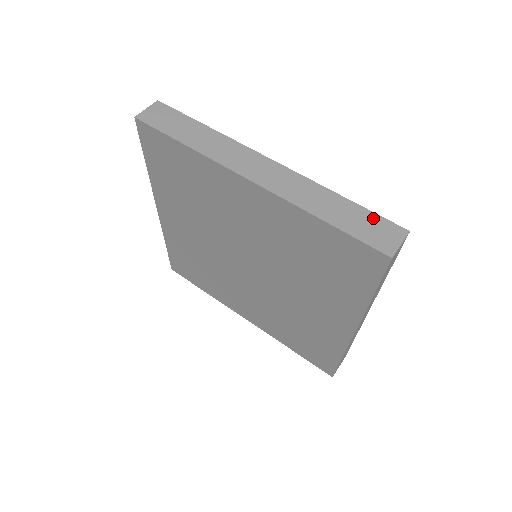
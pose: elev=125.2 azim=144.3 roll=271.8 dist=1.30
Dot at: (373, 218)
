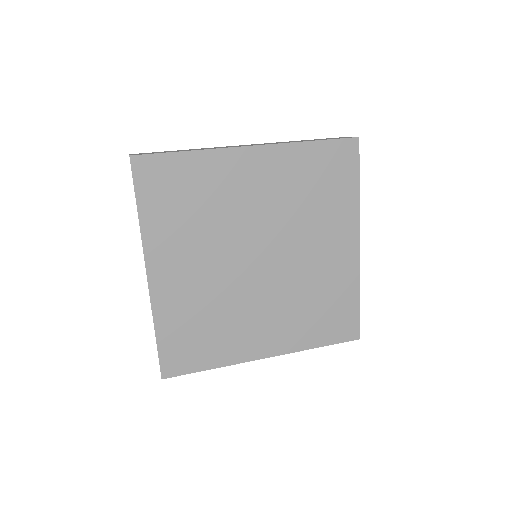
Dot at: (327, 138)
